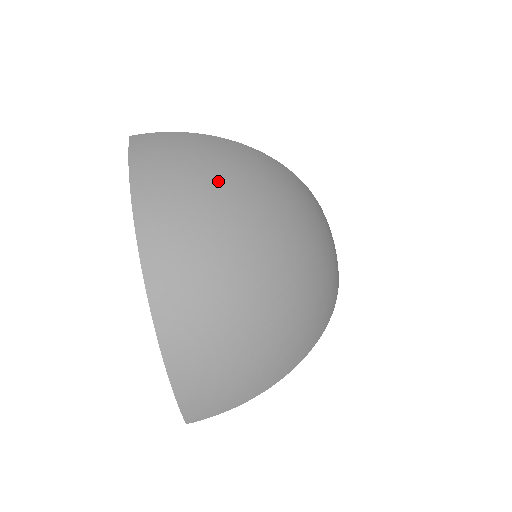
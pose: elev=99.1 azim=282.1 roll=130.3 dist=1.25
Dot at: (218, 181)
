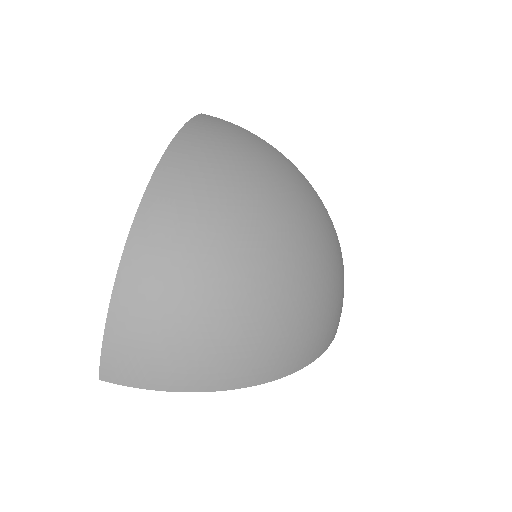
Dot at: (254, 168)
